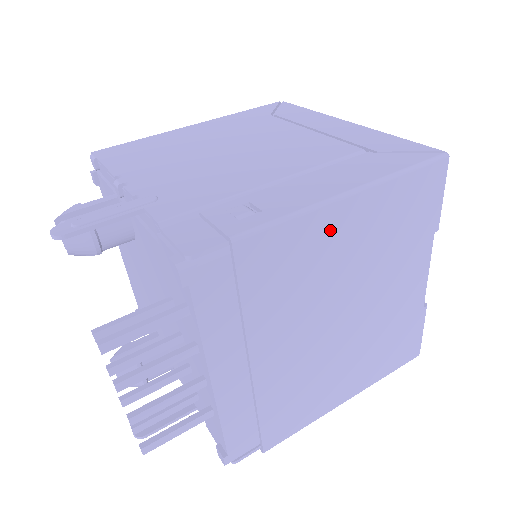
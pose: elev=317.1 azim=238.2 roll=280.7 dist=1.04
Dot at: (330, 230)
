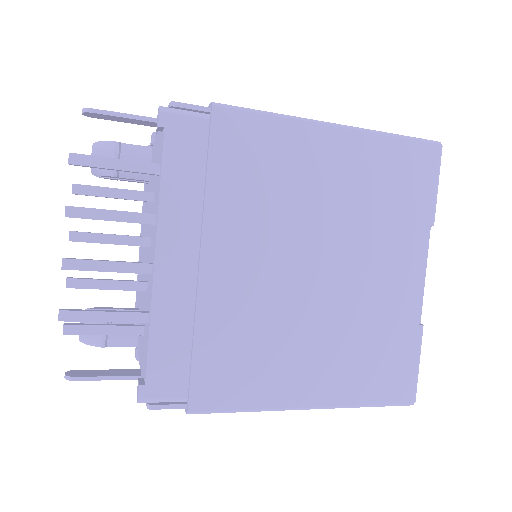
Dot at: (309, 150)
